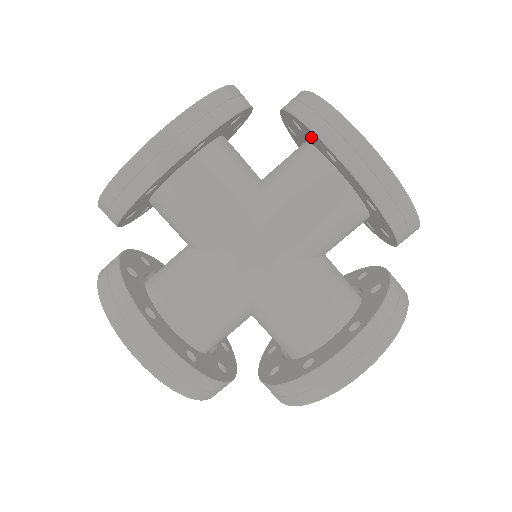
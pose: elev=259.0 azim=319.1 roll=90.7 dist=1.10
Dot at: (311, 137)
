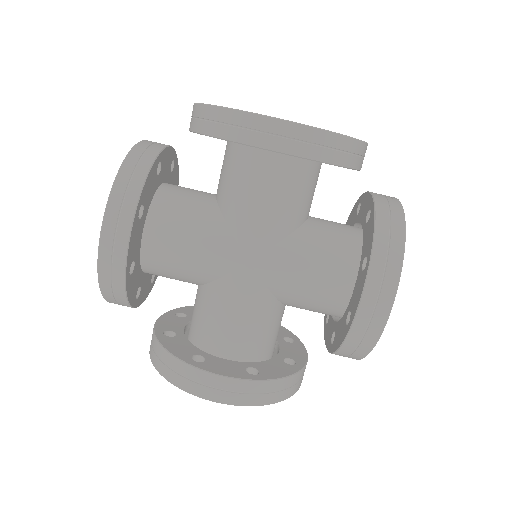
Dot at: occluded
